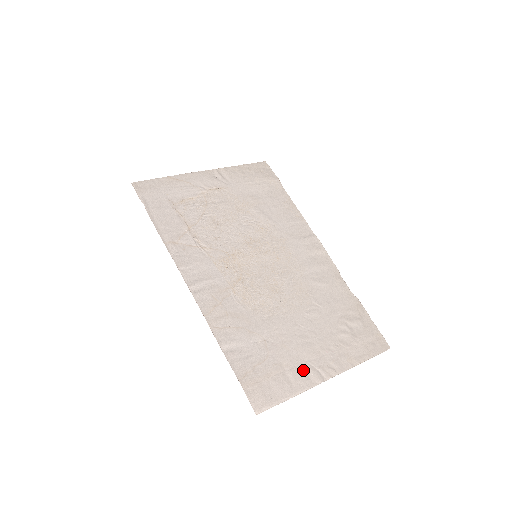
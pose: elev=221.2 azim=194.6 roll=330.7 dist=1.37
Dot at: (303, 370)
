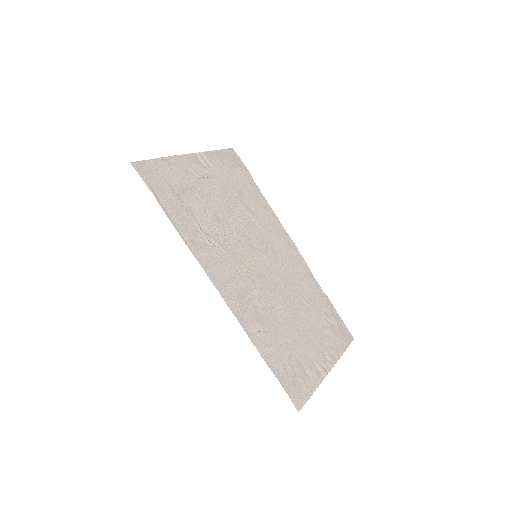
Dot at: (314, 366)
